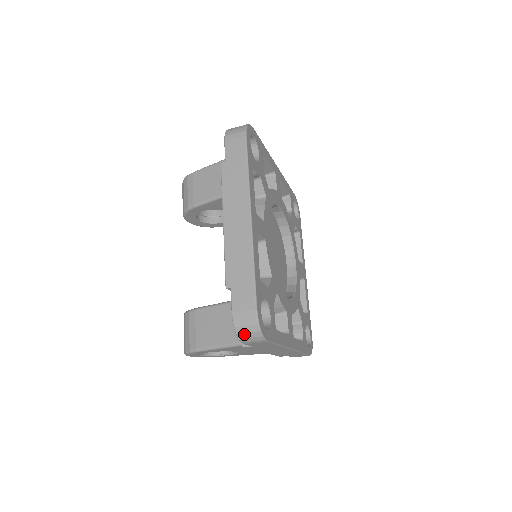
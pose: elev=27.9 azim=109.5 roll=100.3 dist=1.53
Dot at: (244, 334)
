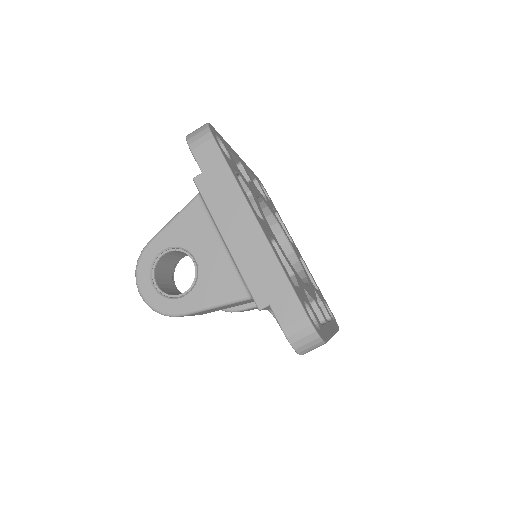
Dot at: (193, 134)
